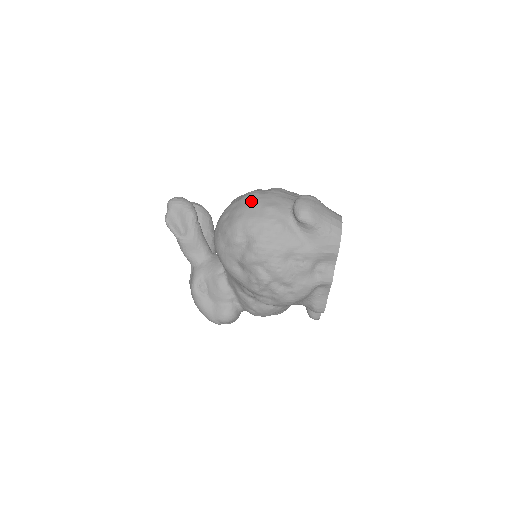
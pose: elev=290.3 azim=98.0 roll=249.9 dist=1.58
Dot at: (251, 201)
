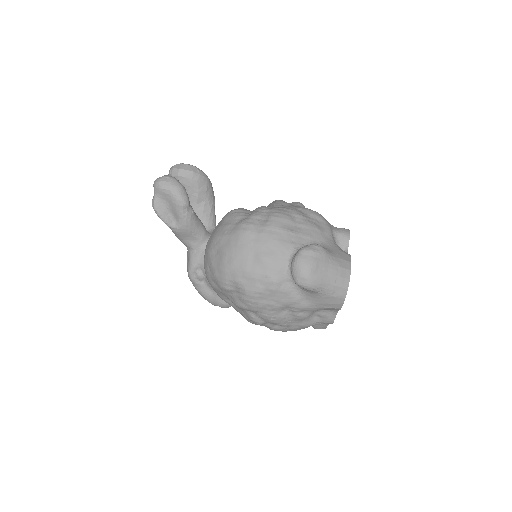
Dot at: (243, 244)
